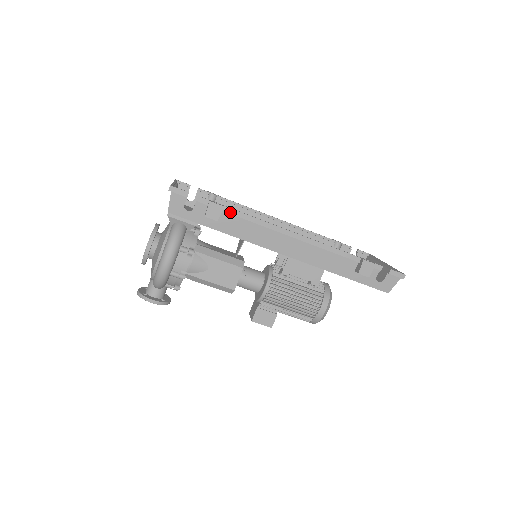
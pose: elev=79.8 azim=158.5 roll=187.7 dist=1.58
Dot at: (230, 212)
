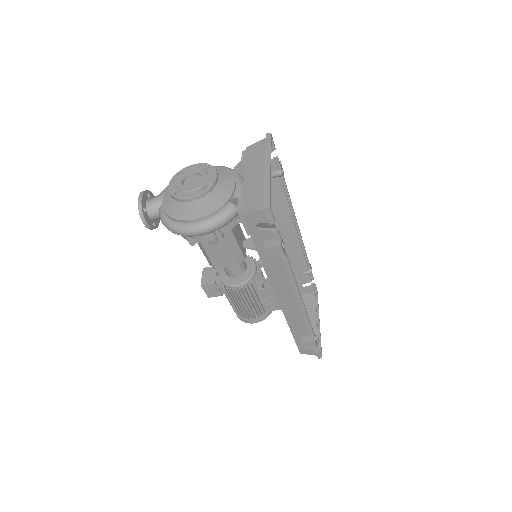
Dot at: (283, 257)
